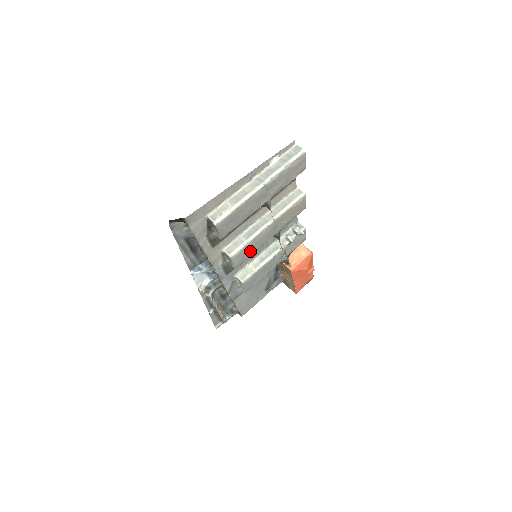
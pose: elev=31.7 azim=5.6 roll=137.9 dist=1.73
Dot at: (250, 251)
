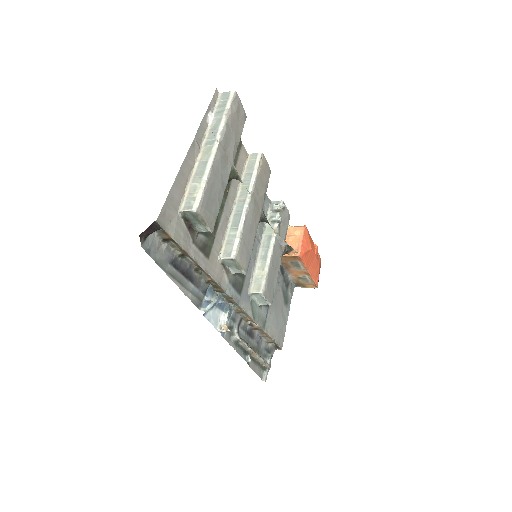
Dot at: (249, 244)
